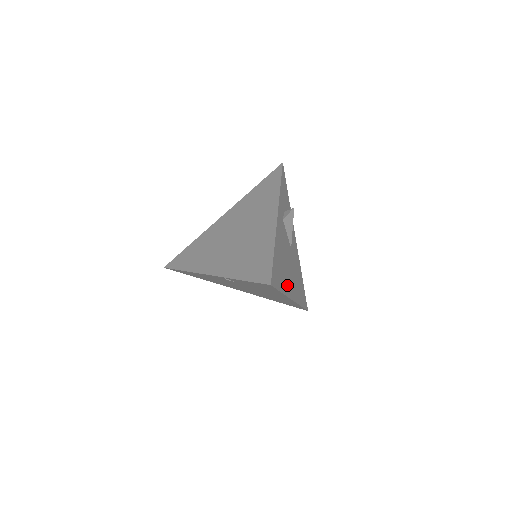
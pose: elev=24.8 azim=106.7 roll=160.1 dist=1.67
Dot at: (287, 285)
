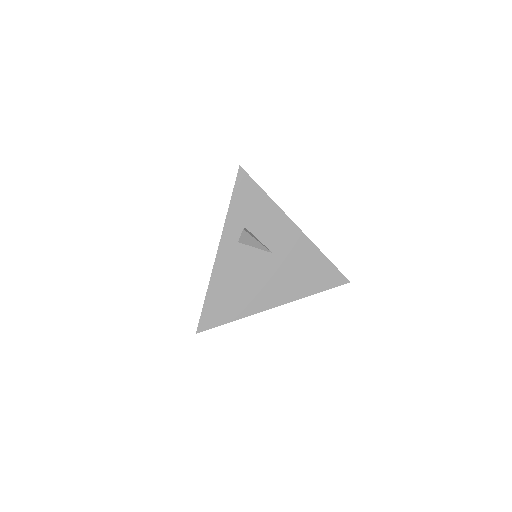
Dot at: (254, 303)
